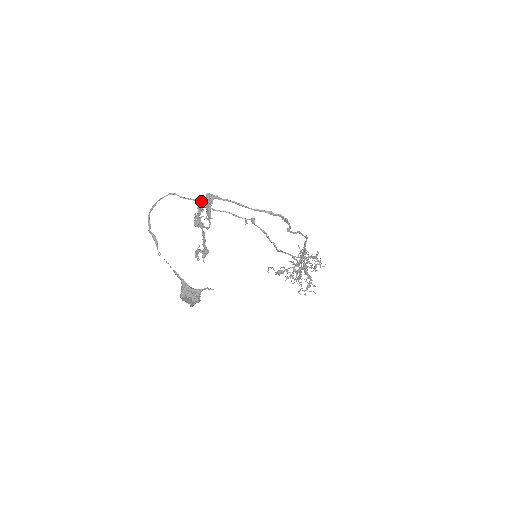
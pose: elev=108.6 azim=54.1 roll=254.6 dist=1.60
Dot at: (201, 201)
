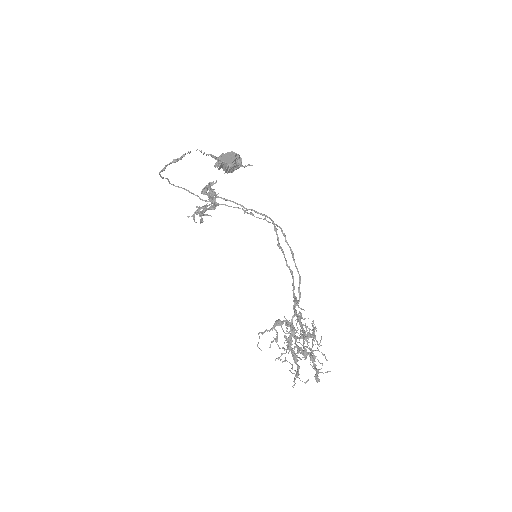
Dot at: (209, 182)
